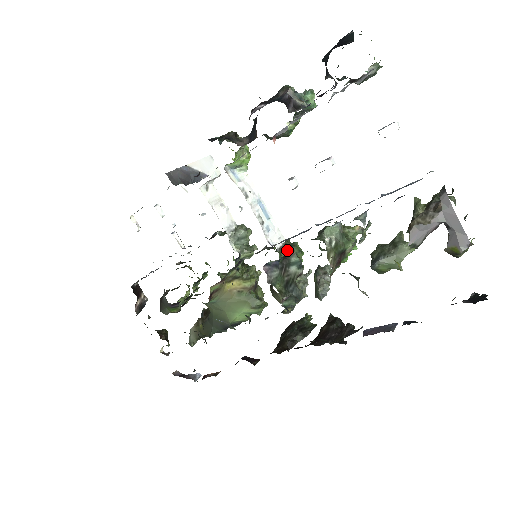
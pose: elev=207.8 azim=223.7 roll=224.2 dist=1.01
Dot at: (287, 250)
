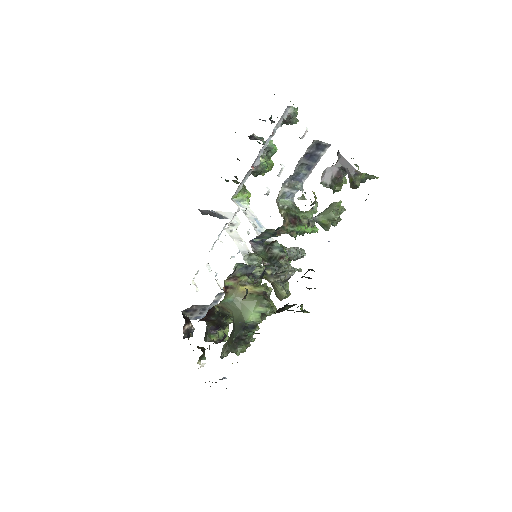
Dot at: occluded
